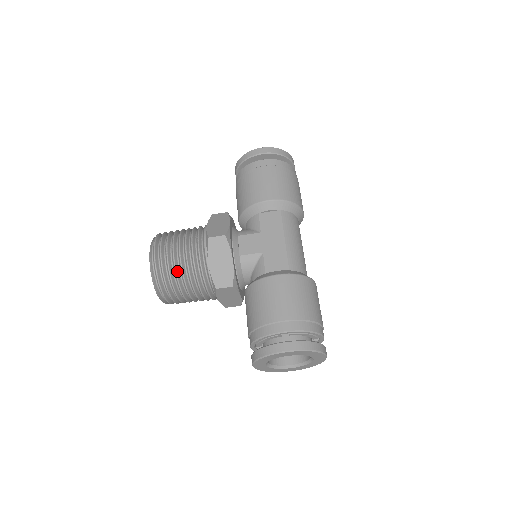
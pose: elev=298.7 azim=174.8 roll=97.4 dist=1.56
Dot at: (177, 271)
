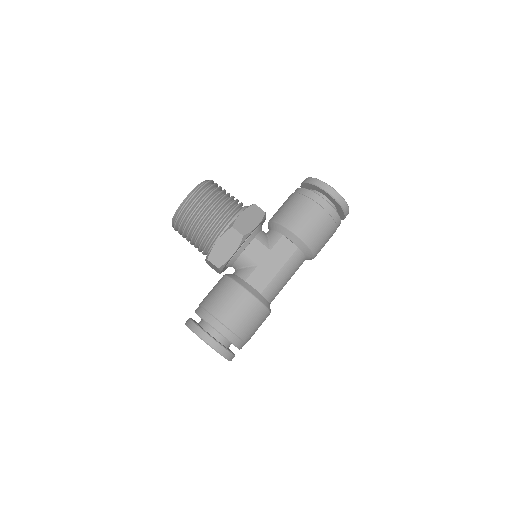
Dot at: (195, 224)
